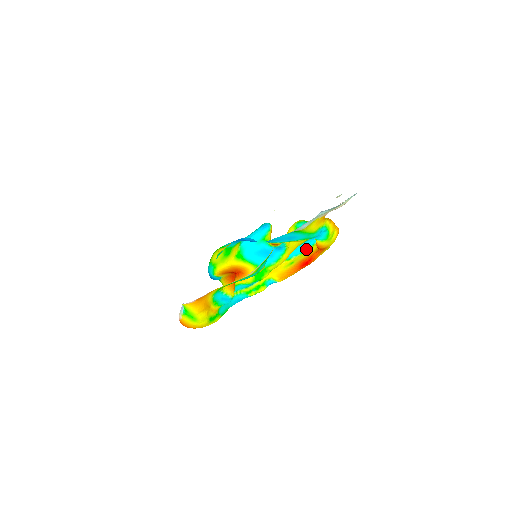
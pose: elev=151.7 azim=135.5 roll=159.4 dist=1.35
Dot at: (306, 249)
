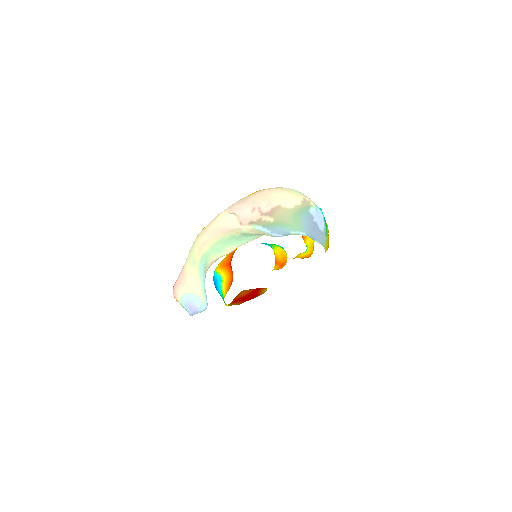
Dot at: occluded
